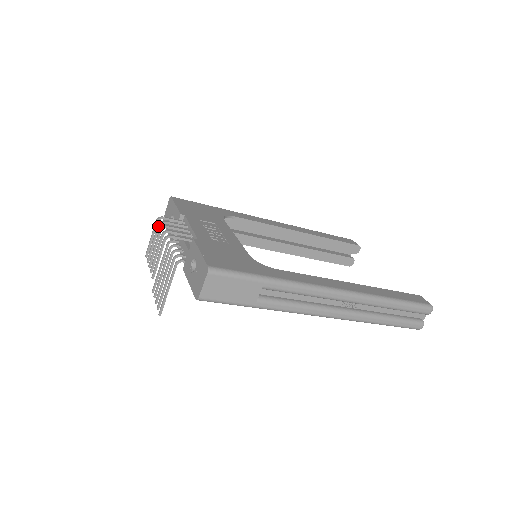
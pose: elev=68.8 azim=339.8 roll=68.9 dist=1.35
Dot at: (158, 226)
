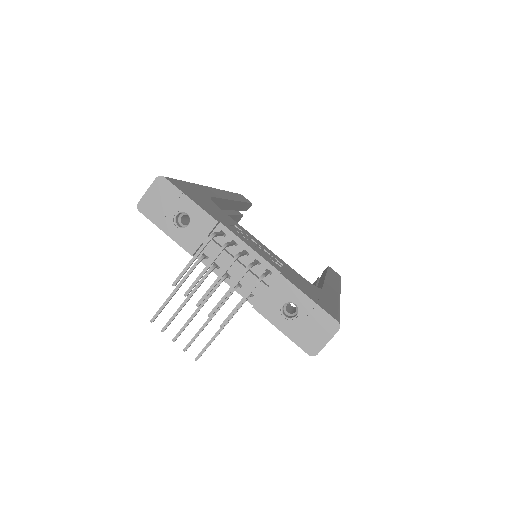
Dot at: occluded
